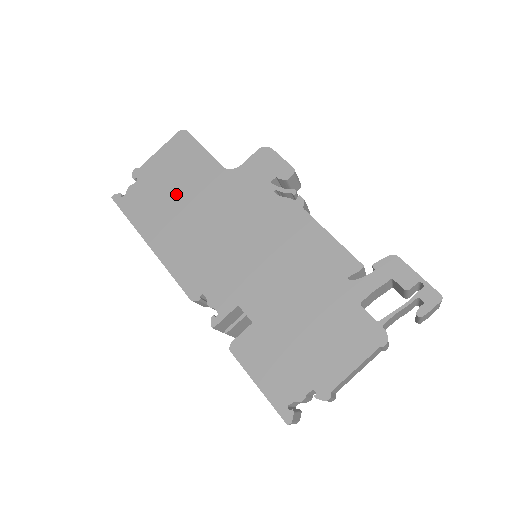
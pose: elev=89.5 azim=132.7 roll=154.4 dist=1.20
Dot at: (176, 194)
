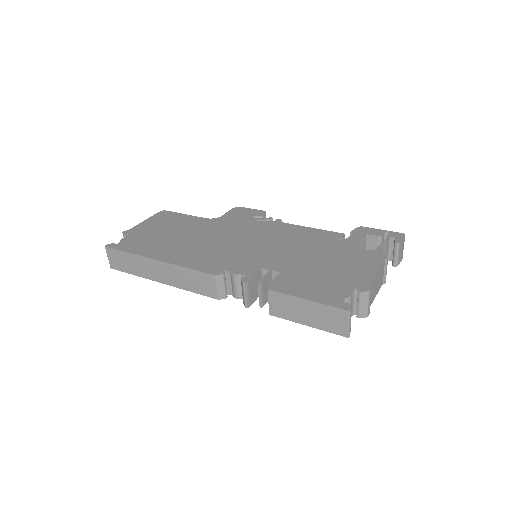
Dot at: (172, 234)
